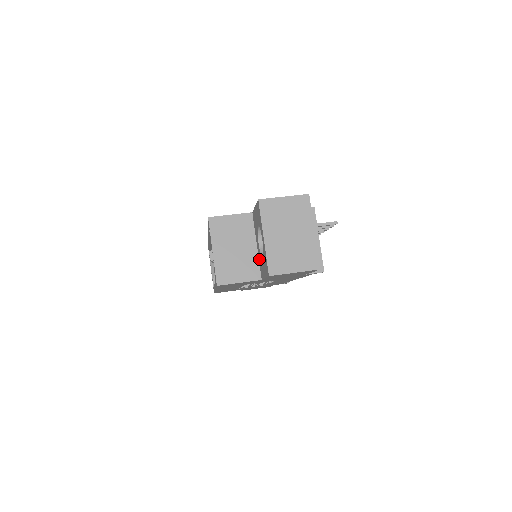
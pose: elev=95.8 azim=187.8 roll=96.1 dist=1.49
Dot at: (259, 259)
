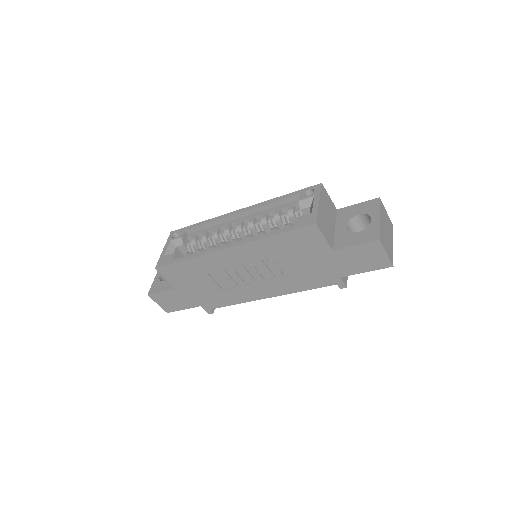
Dot at: (338, 236)
